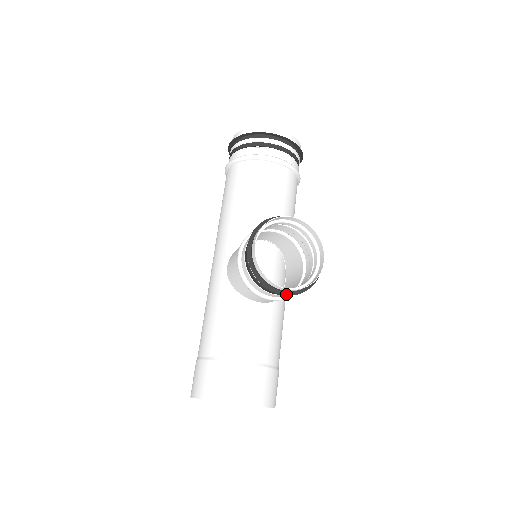
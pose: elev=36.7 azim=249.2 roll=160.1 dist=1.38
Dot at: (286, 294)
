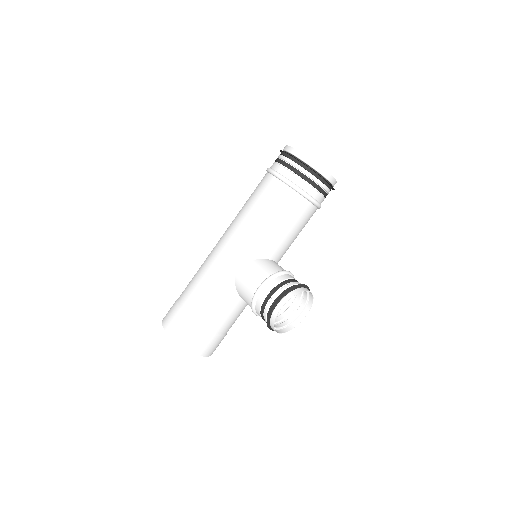
Dot at: occluded
